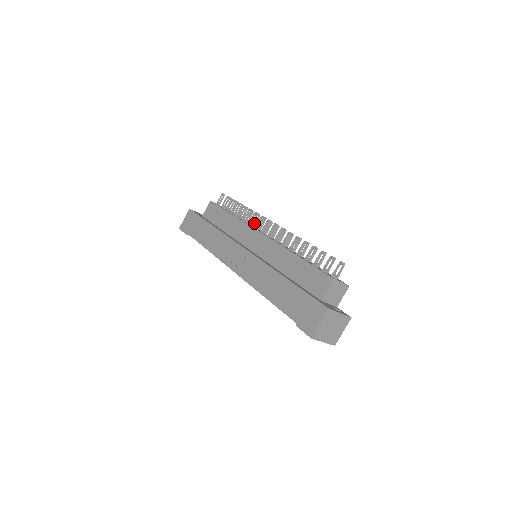
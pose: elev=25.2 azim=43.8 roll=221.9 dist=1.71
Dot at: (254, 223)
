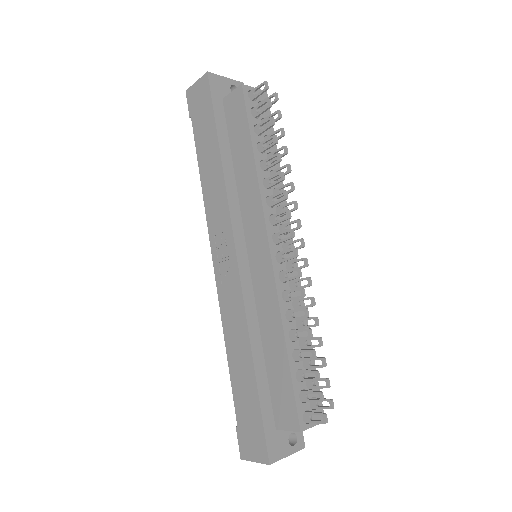
Dot at: (280, 195)
